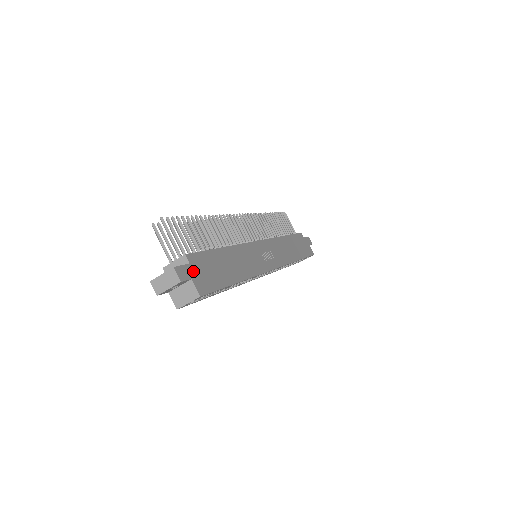
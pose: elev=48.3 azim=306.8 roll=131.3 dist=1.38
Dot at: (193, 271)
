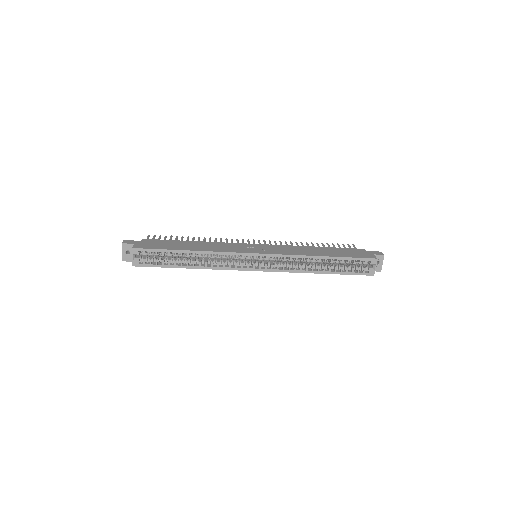
Dot at: (140, 243)
